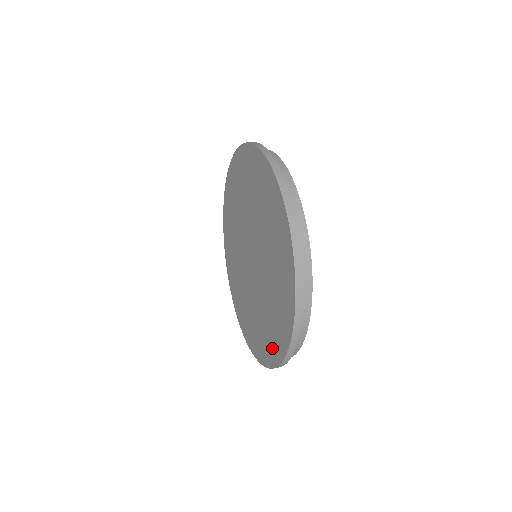
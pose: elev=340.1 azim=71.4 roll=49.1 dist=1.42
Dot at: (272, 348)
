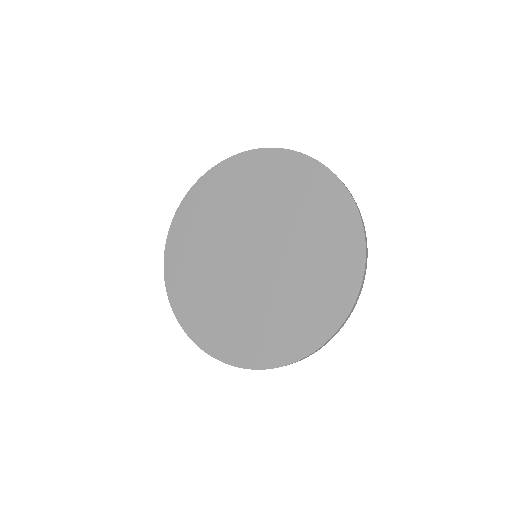
Dot at: (338, 293)
